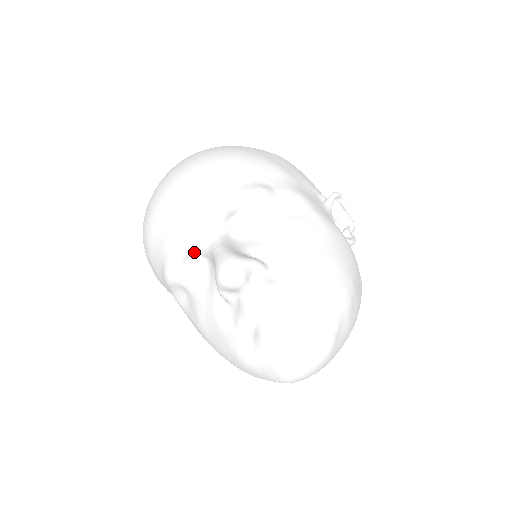
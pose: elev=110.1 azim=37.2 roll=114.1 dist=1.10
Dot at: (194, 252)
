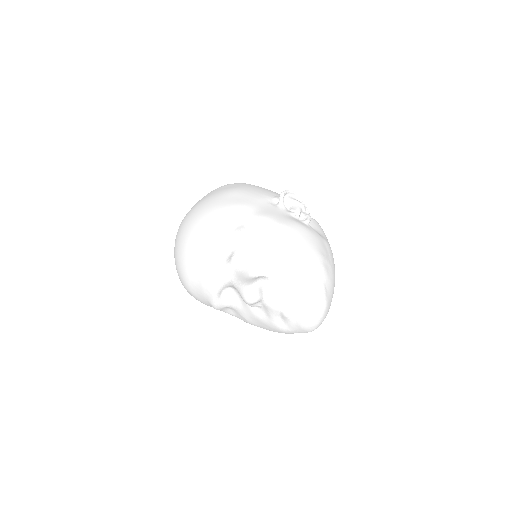
Dot at: (222, 288)
